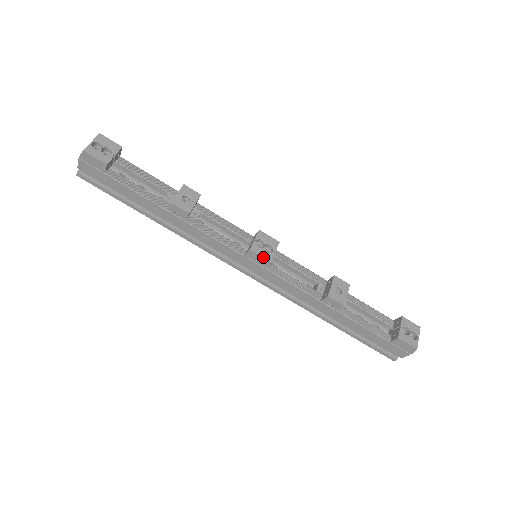
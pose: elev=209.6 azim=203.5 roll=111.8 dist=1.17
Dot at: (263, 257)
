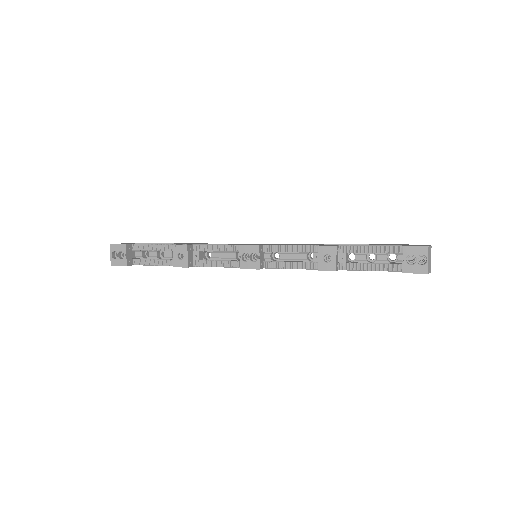
Dot at: occluded
